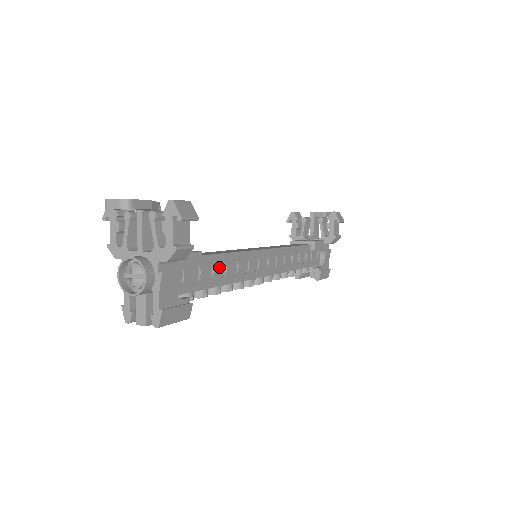
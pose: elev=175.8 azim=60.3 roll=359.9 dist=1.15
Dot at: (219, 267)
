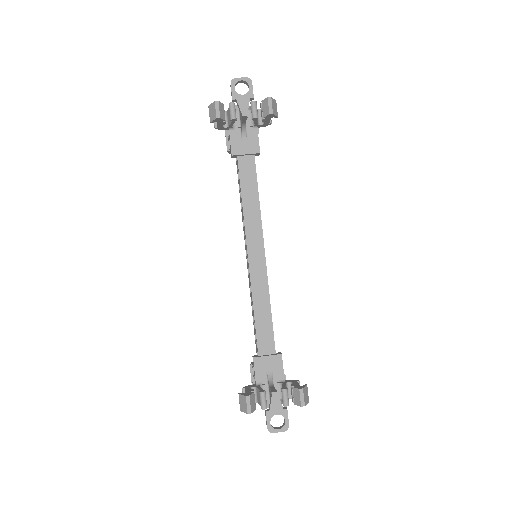
Dot at: occluded
